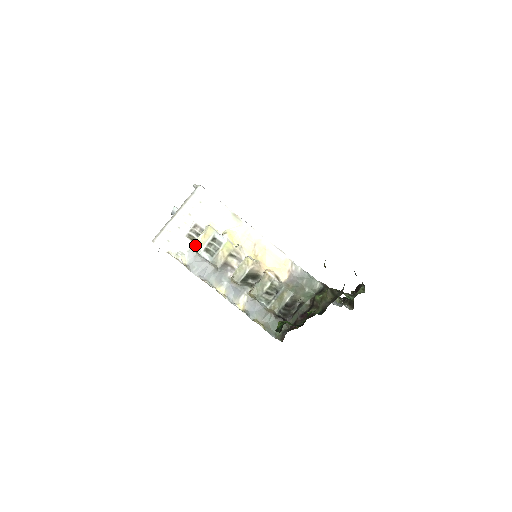
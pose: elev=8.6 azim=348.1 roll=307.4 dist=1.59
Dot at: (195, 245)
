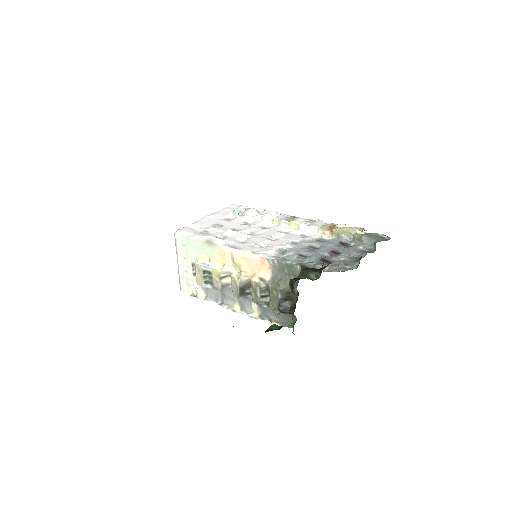
Dot at: (198, 282)
